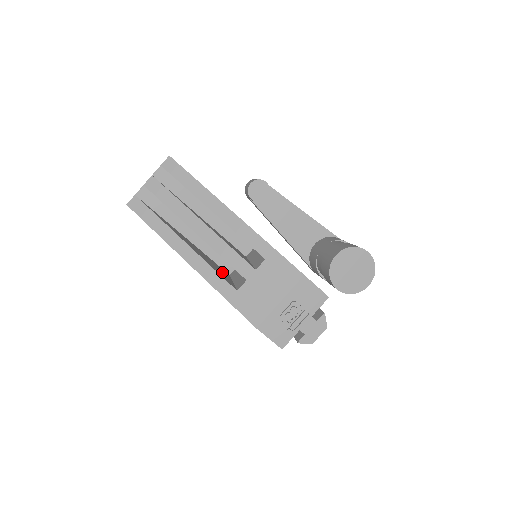
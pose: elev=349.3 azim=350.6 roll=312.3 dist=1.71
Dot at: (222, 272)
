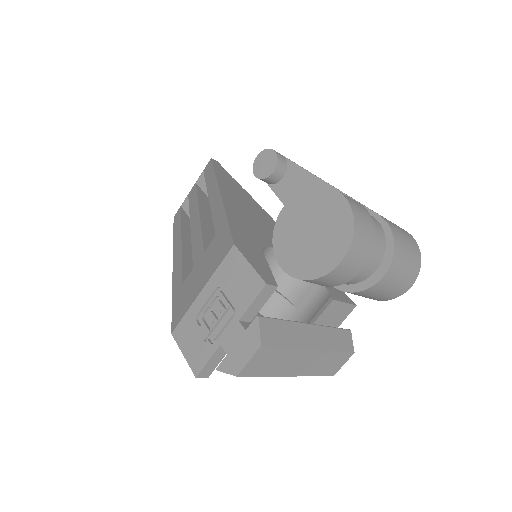
Dot at: occluded
